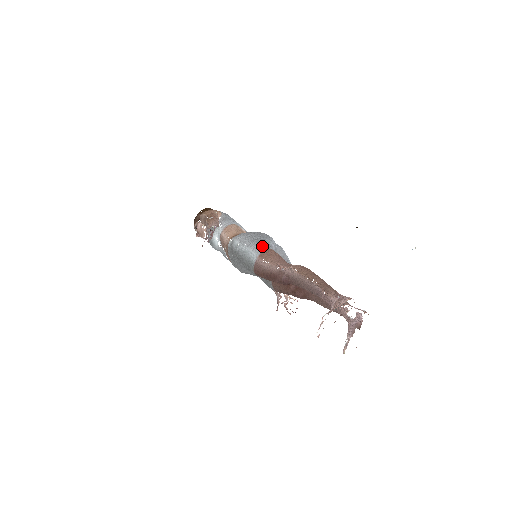
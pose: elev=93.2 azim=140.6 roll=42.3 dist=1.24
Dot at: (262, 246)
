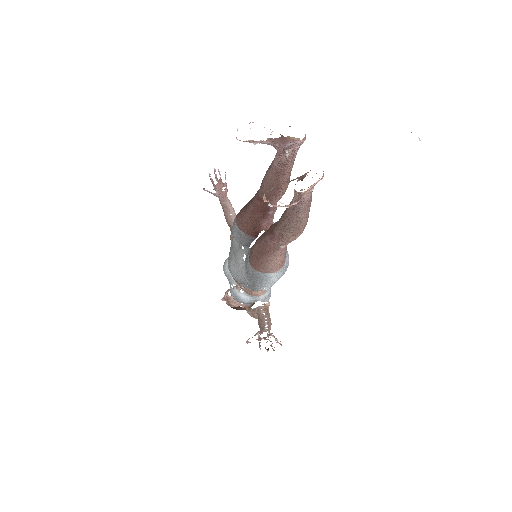
Dot at: occluded
